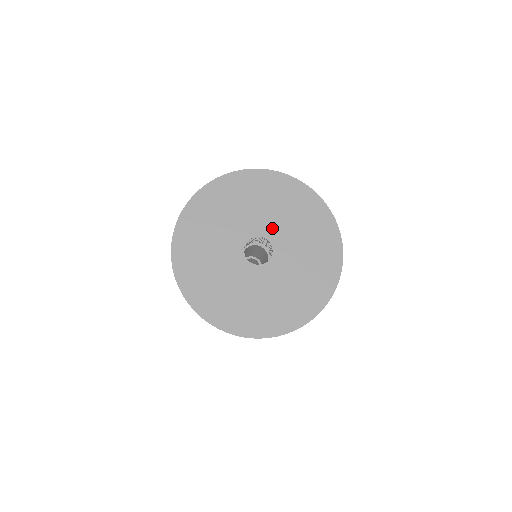
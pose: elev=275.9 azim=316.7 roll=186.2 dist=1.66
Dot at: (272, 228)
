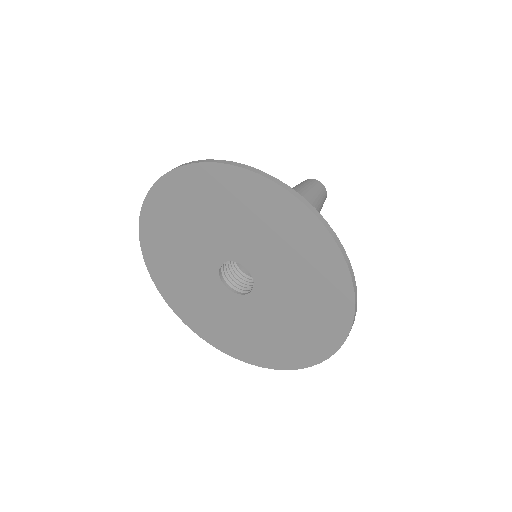
Dot at: (271, 288)
